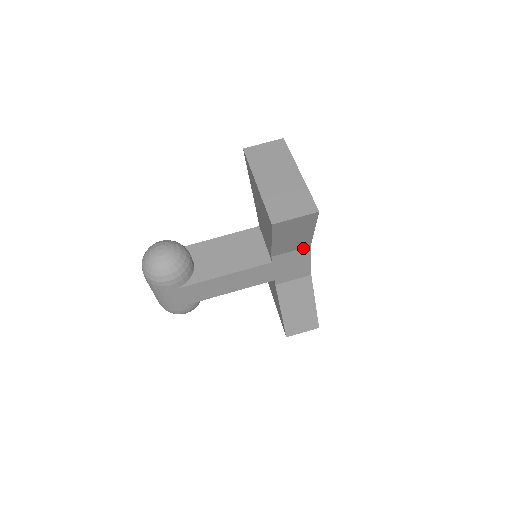
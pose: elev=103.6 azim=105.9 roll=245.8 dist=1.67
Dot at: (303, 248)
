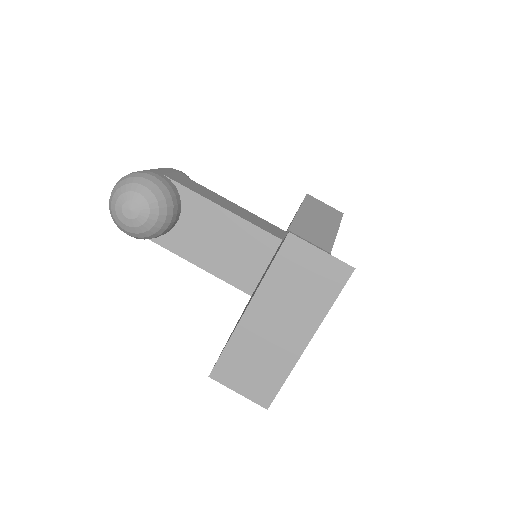
Dot at: occluded
